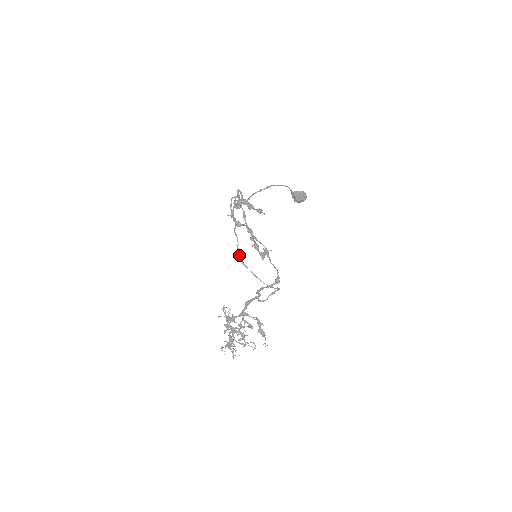
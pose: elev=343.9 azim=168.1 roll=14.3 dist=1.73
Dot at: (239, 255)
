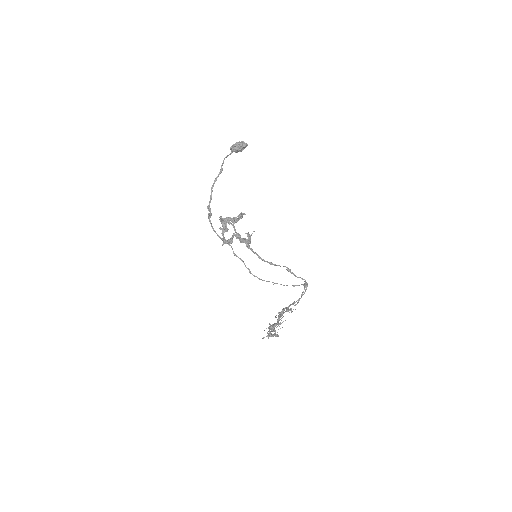
Dot at: occluded
